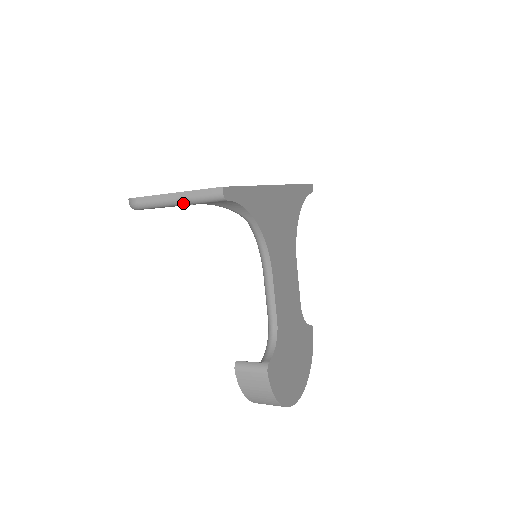
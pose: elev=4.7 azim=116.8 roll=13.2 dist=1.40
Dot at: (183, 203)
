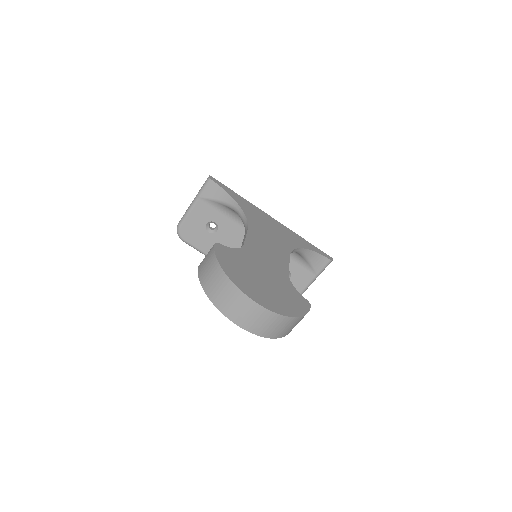
Dot at: (195, 201)
